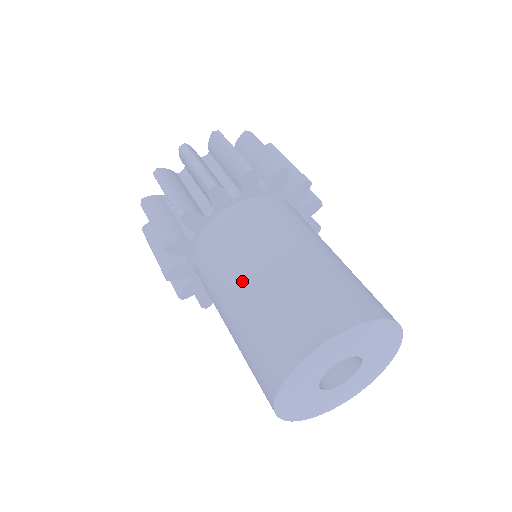
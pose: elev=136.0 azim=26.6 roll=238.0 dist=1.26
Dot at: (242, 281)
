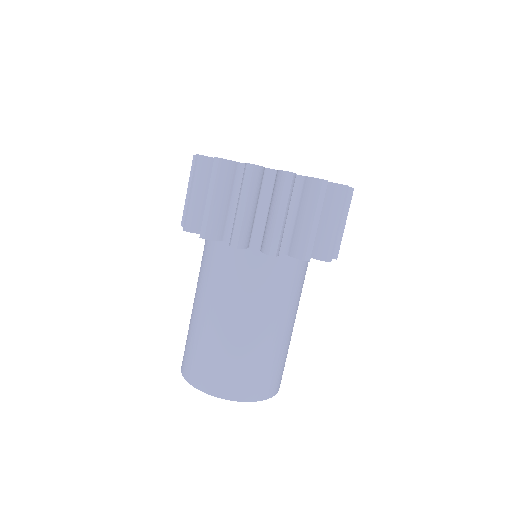
Dot at: (229, 318)
